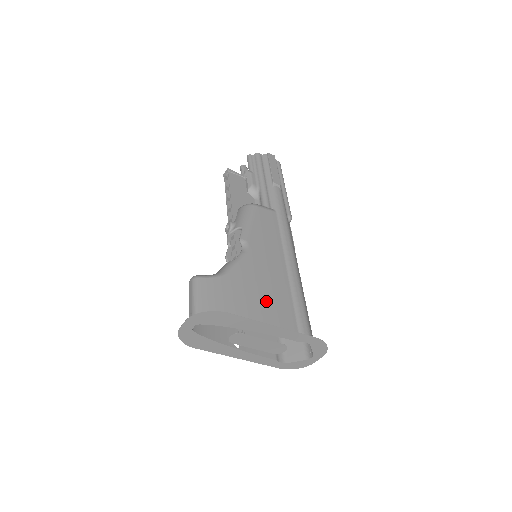
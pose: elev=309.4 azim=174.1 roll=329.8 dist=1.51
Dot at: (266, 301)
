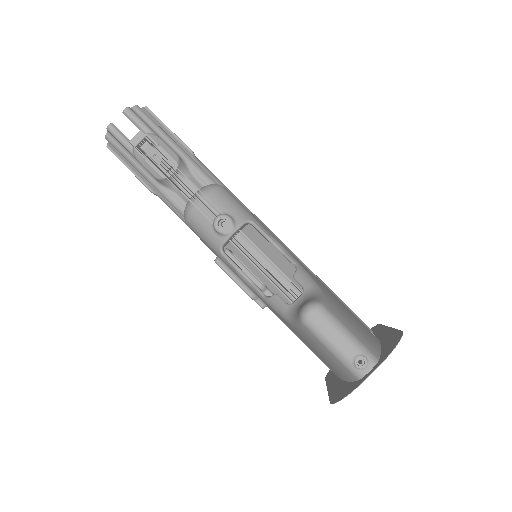
Dot at: (344, 305)
